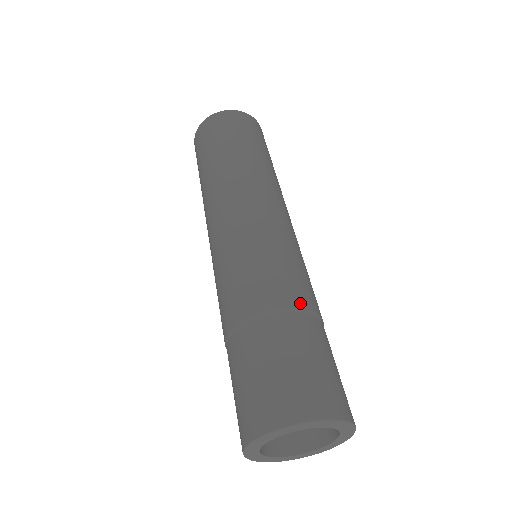
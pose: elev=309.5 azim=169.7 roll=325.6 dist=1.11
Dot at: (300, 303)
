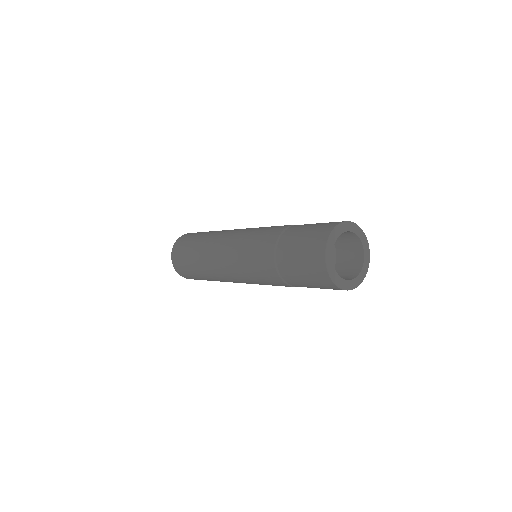
Dot at: occluded
